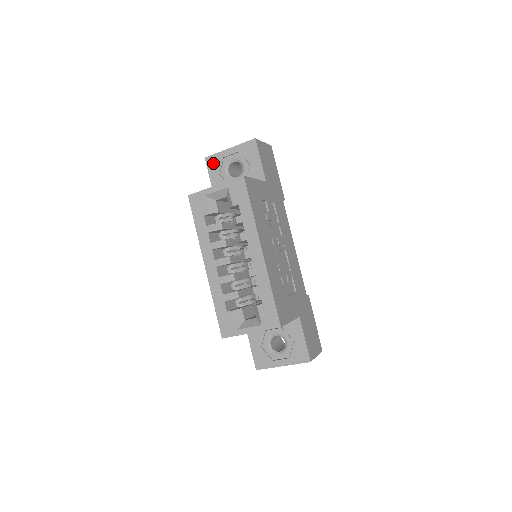
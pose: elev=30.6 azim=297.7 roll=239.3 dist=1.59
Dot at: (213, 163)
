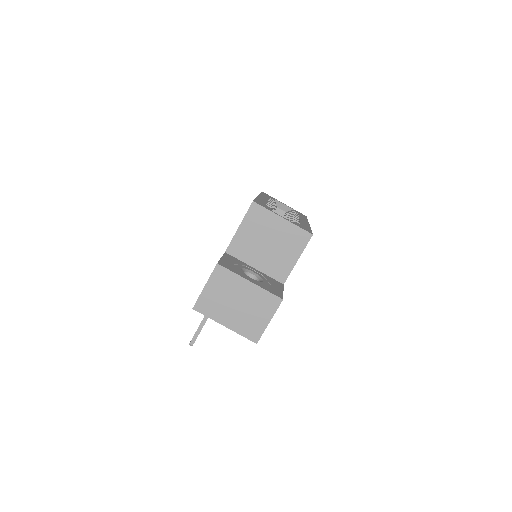
Dot at: occluded
